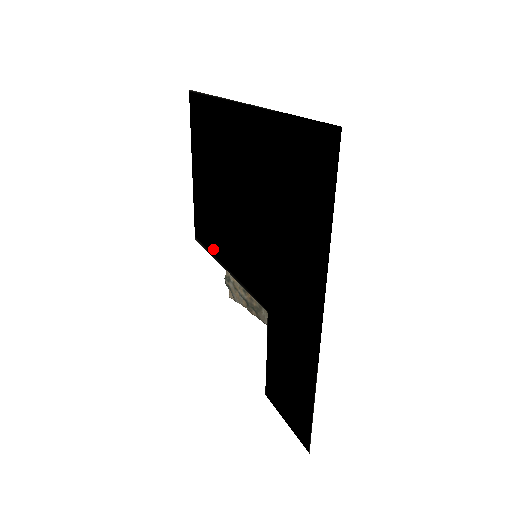
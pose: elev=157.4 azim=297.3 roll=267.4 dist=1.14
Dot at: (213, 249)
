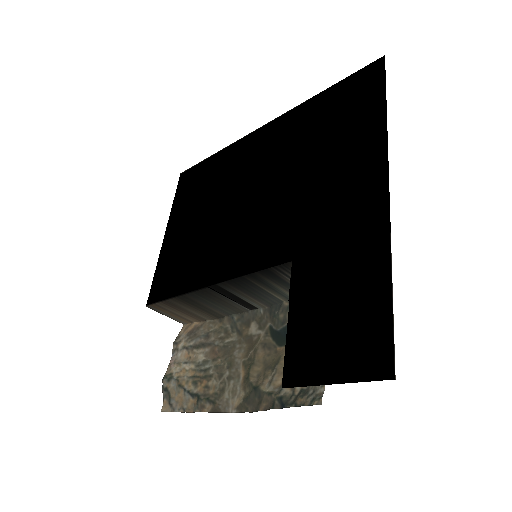
Dot at: (186, 284)
